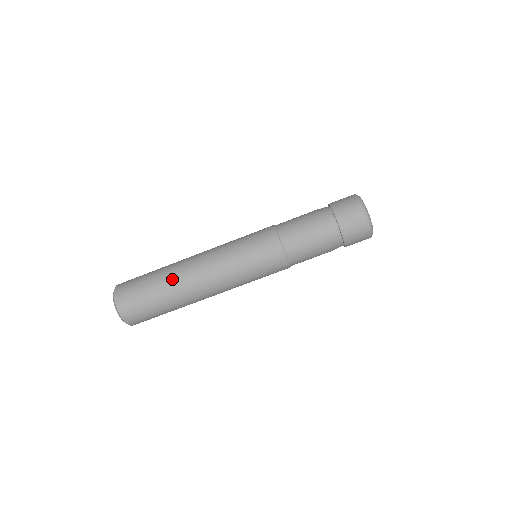
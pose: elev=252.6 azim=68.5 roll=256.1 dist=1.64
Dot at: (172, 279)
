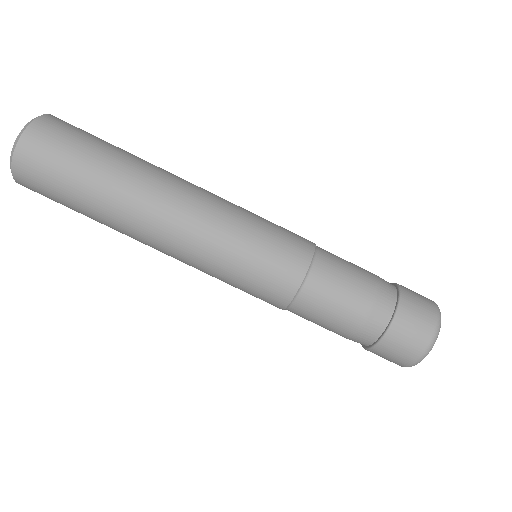
Dot at: (144, 162)
